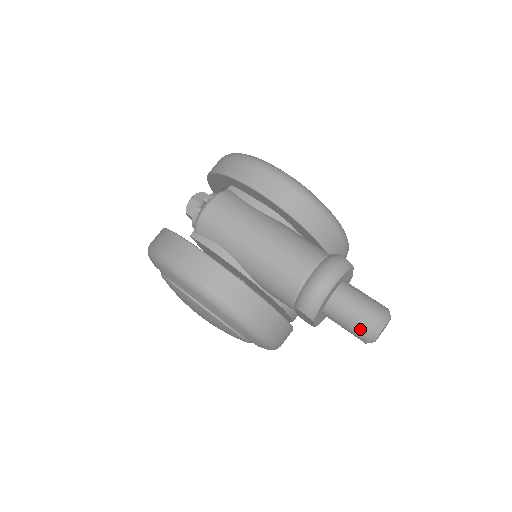
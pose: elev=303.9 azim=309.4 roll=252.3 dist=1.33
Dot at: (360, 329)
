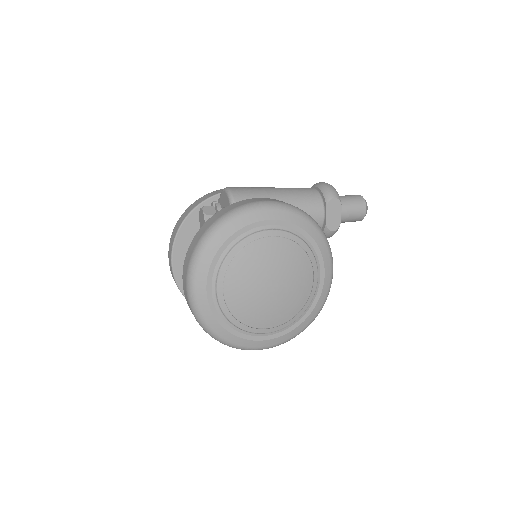
Dot at: (358, 200)
